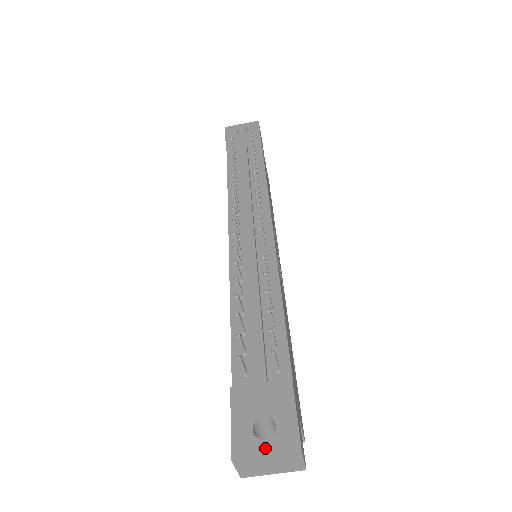
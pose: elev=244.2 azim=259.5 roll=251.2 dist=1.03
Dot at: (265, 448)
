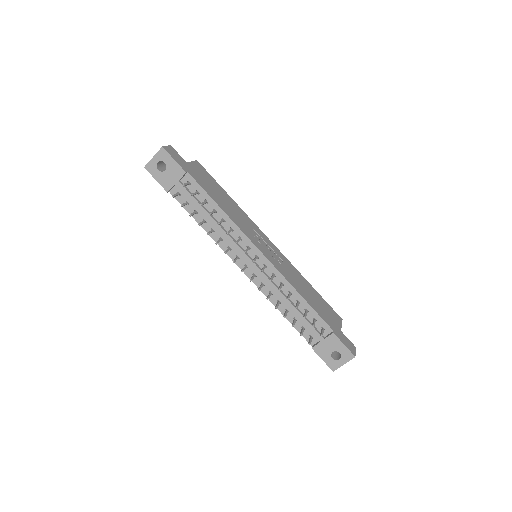
Dot at: (342, 362)
